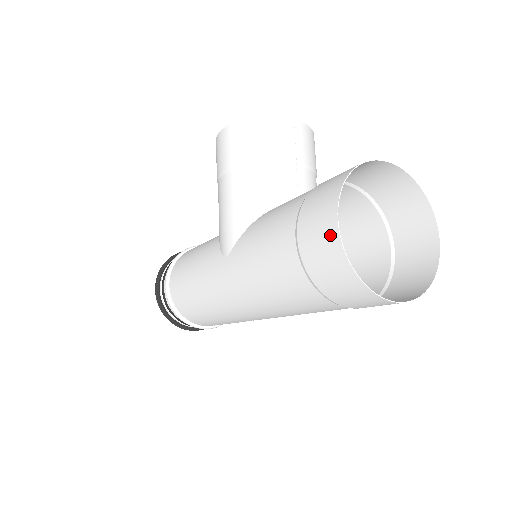
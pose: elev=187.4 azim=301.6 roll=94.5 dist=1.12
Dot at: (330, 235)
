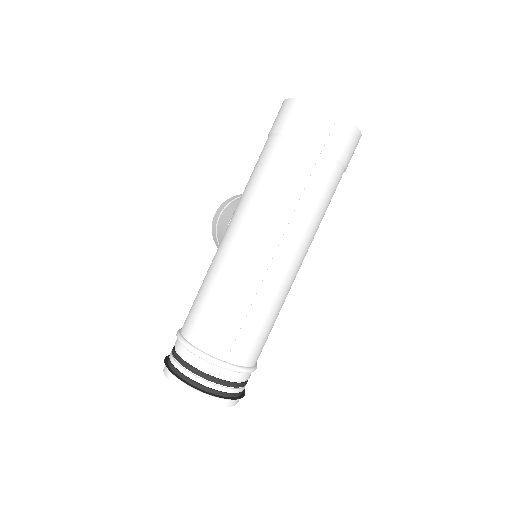
Dot at: (284, 105)
